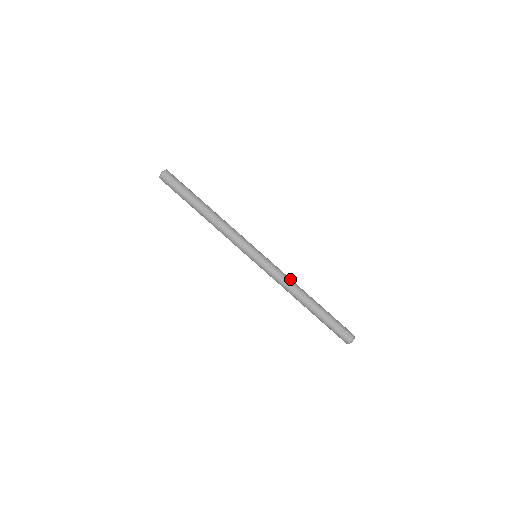
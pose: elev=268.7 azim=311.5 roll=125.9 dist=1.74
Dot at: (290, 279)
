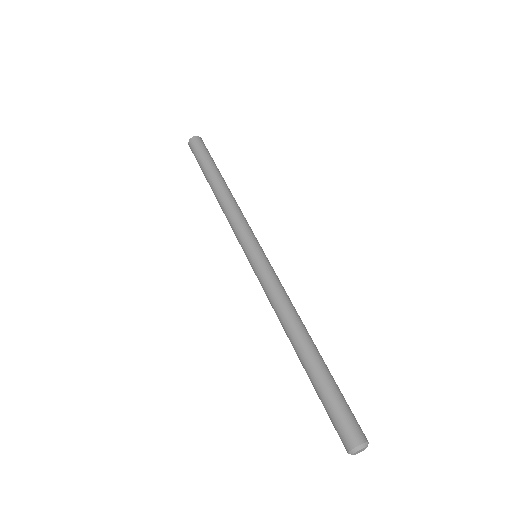
Dot at: (287, 300)
